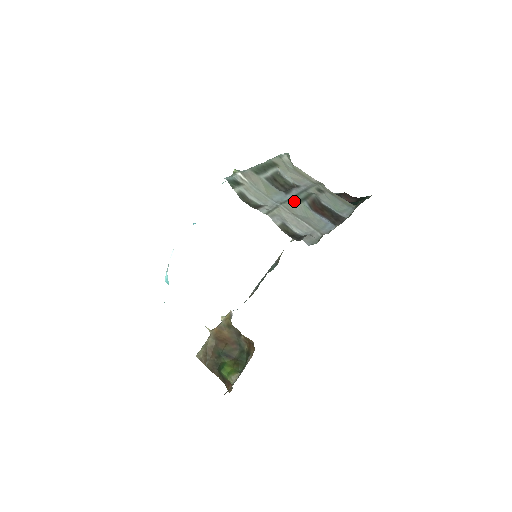
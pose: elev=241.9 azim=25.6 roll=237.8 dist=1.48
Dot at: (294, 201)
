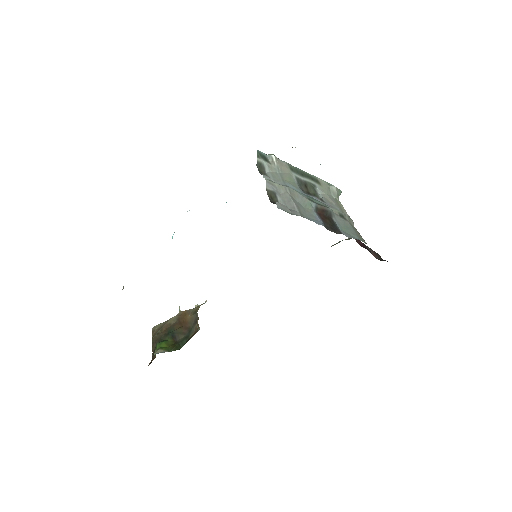
Dot at: (304, 195)
